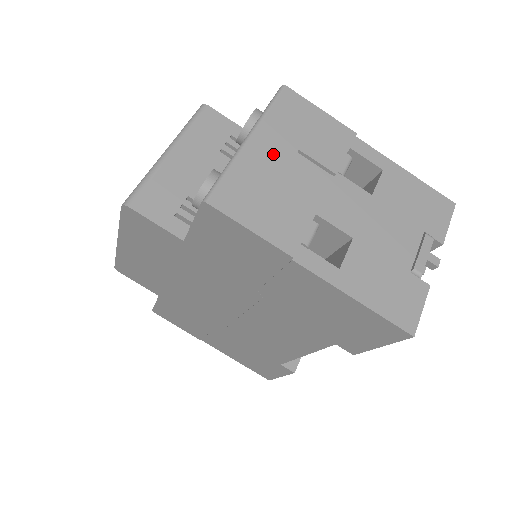
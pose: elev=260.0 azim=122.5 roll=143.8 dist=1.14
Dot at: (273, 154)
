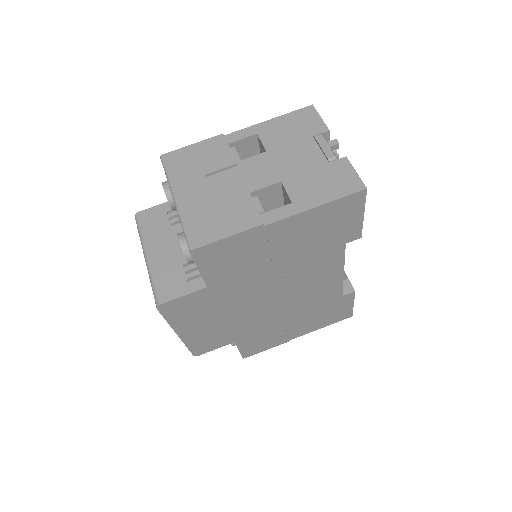
Dot at: (195, 192)
